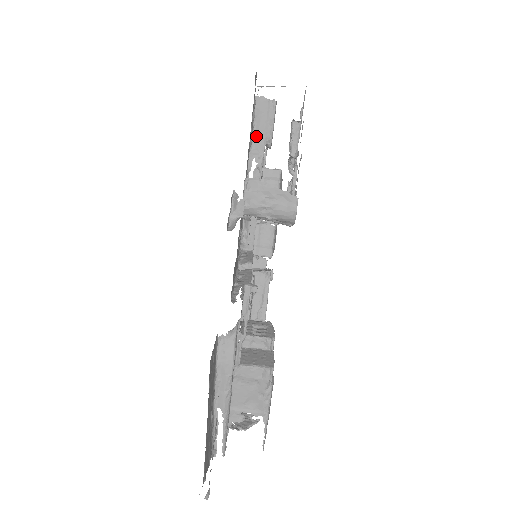
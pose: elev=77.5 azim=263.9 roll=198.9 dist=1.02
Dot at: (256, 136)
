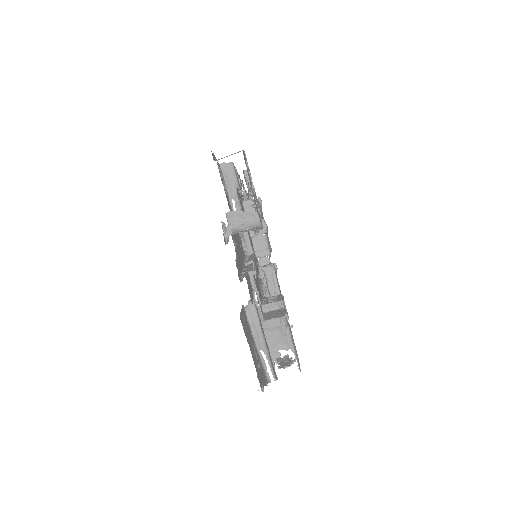
Dot at: (229, 186)
